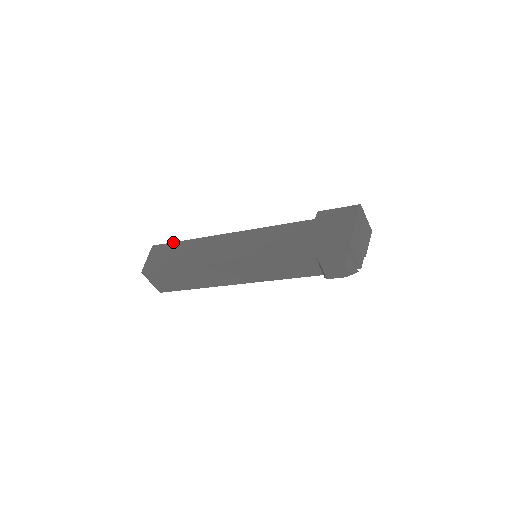
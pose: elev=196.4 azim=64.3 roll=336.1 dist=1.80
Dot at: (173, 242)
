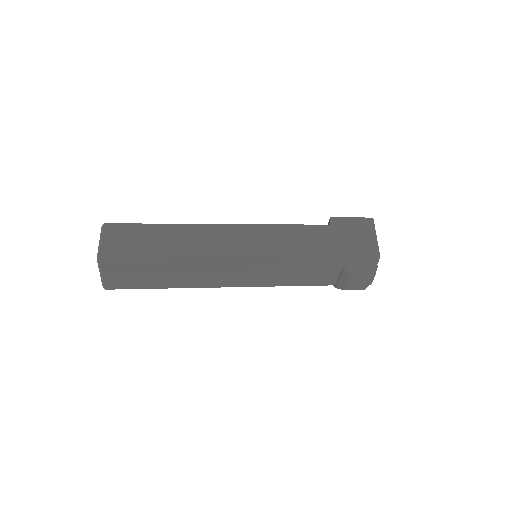
Dot at: (140, 223)
